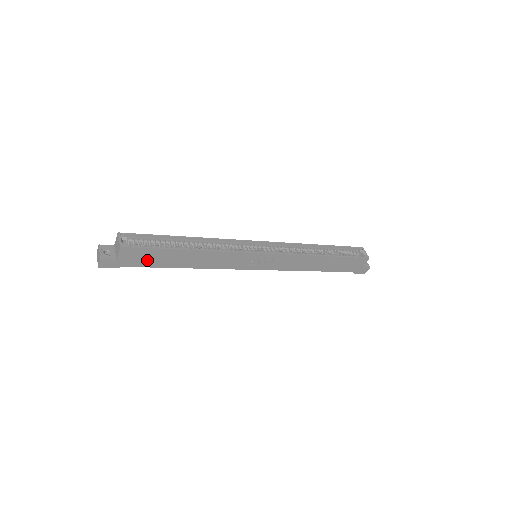
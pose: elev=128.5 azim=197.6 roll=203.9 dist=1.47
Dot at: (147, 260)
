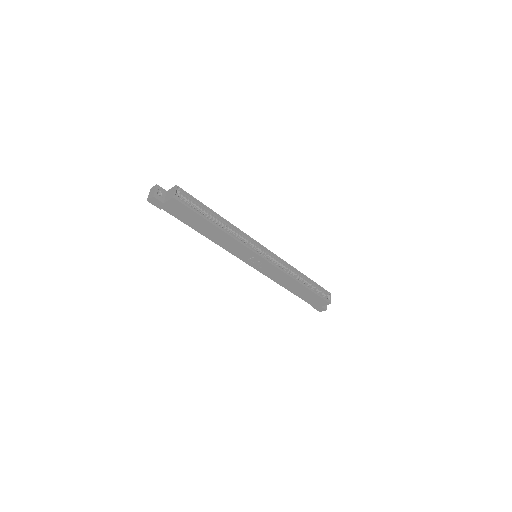
Dot at: (183, 216)
